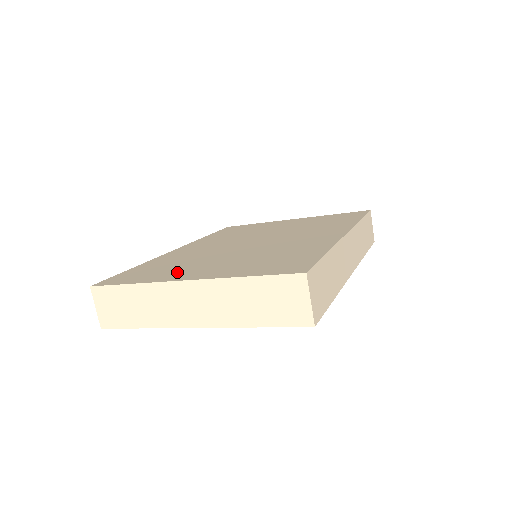
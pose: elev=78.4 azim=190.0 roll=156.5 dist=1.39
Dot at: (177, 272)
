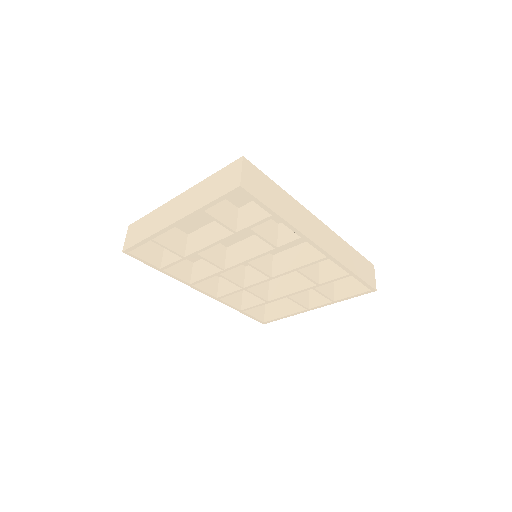
Dot at: occluded
